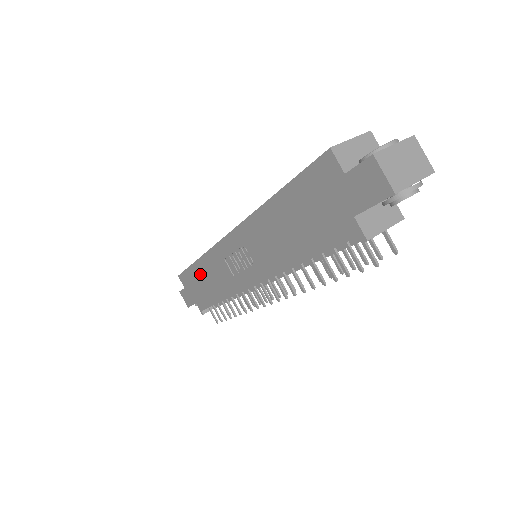
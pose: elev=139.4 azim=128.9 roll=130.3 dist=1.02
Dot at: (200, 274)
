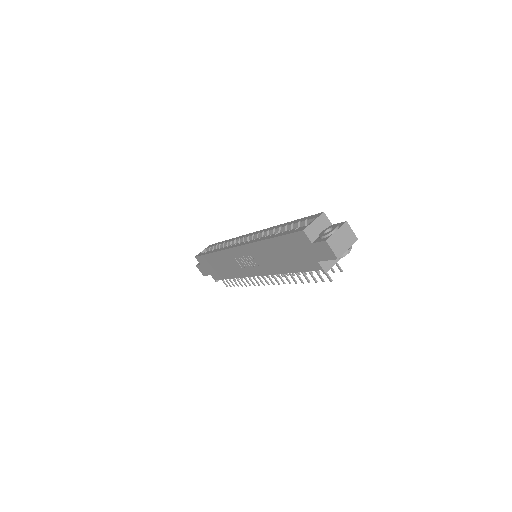
Dot at: (215, 261)
